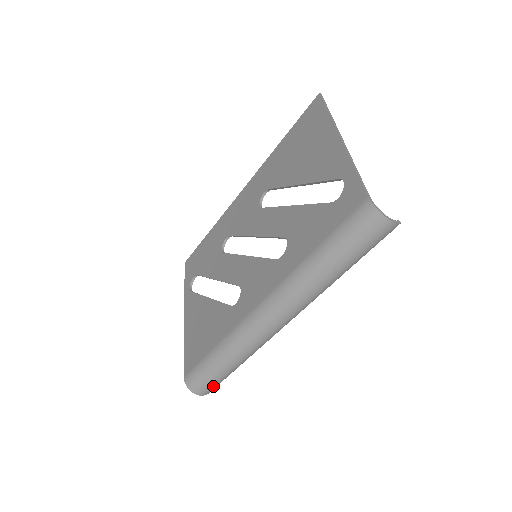
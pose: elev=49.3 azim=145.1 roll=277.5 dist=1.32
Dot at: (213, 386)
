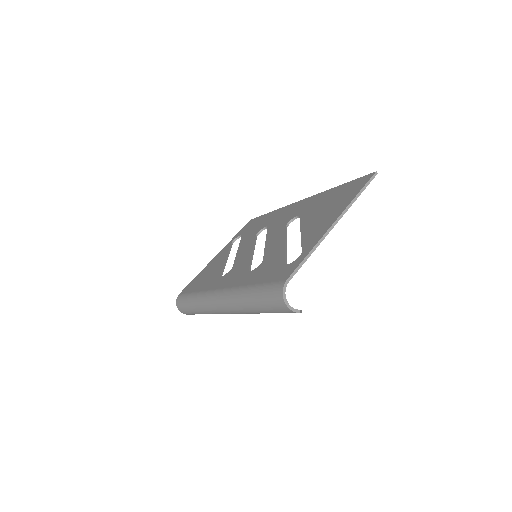
Dot at: (188, 313)
